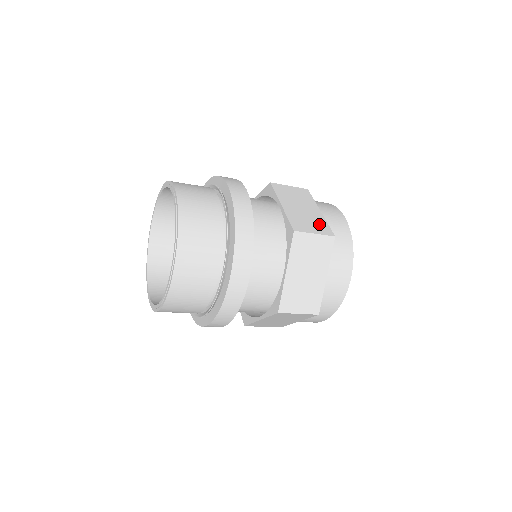
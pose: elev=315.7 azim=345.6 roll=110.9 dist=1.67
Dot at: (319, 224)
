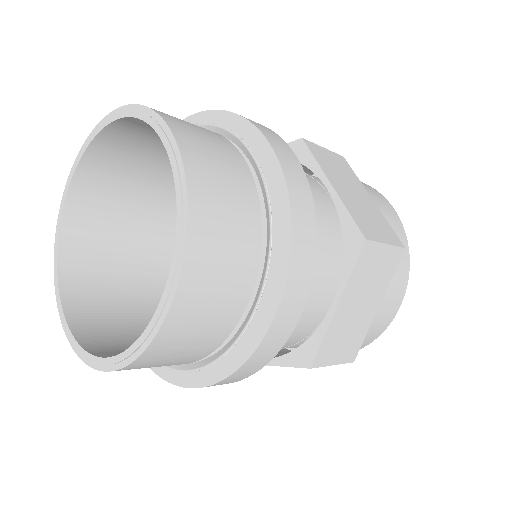
Dot at: (382, 224)
